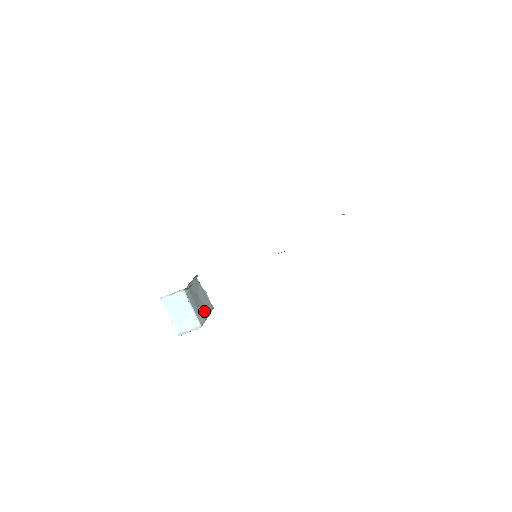
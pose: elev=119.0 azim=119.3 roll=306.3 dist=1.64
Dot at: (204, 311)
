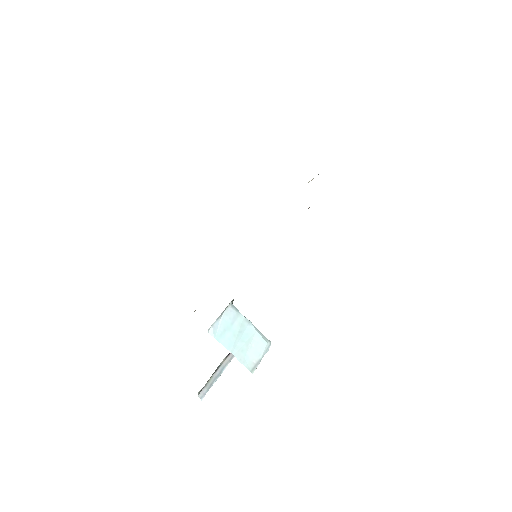
Dot at: occluded
